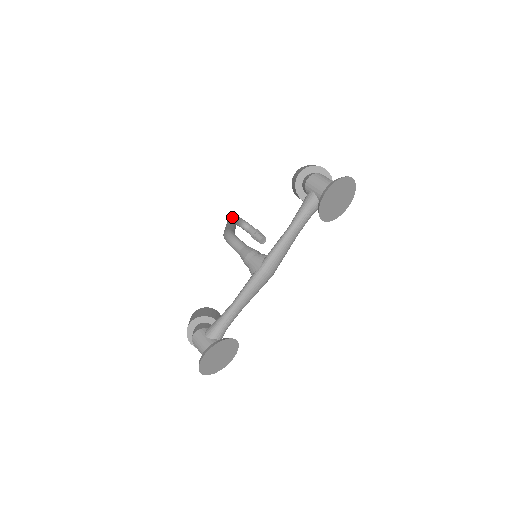
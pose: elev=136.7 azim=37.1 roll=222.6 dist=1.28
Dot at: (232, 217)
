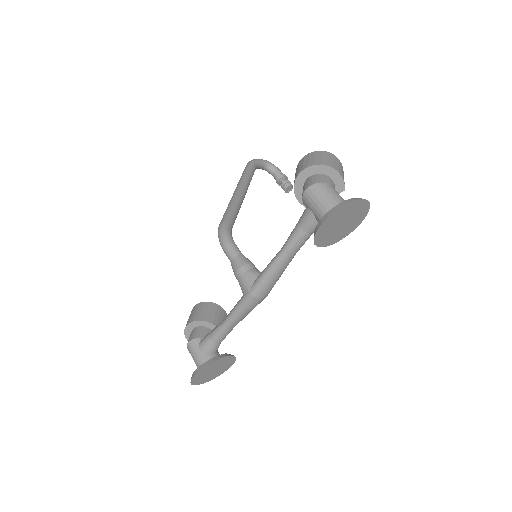
Dot at: (246, 172)
